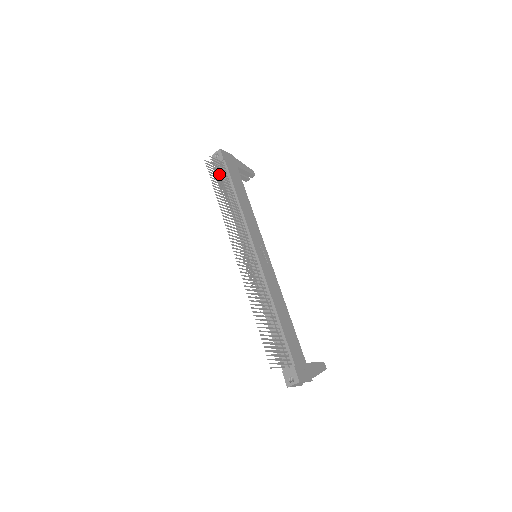
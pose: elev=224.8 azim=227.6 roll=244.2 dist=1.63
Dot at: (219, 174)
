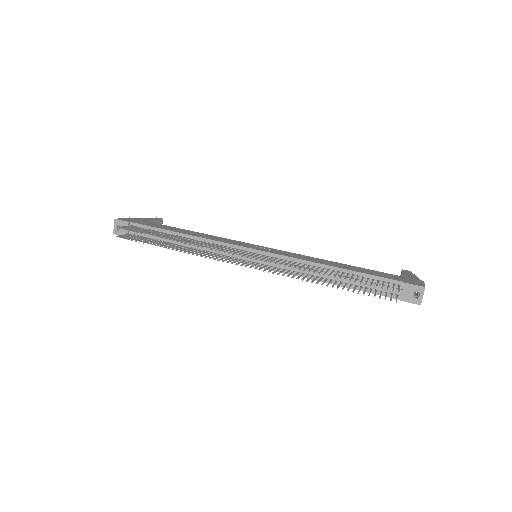
Dot at: (143, 232)
